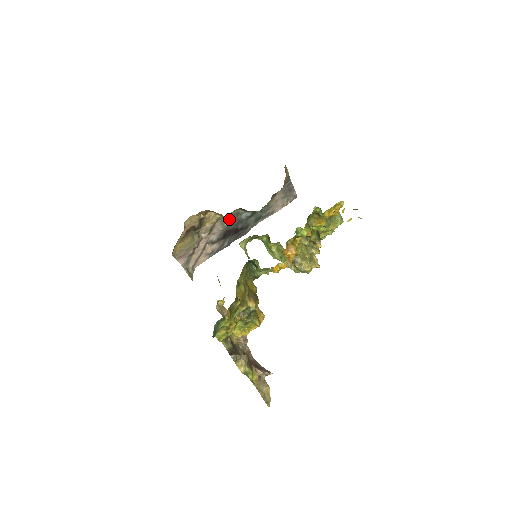
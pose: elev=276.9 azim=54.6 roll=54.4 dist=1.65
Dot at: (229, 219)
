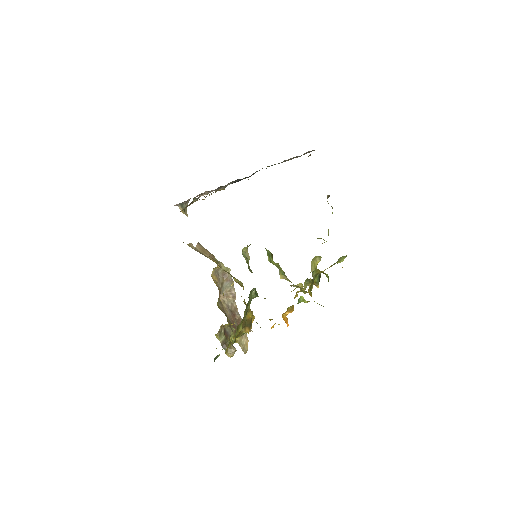
Dot at: occluded
